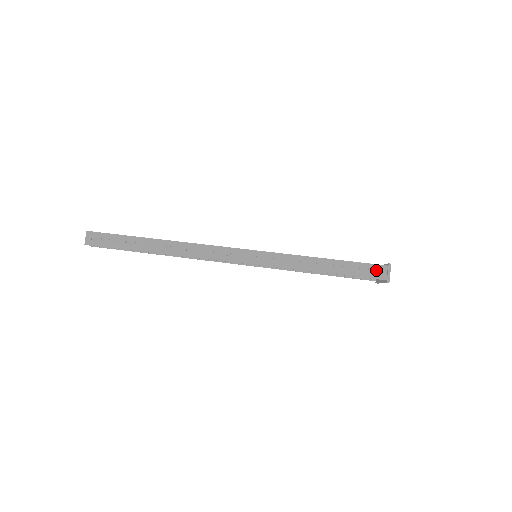
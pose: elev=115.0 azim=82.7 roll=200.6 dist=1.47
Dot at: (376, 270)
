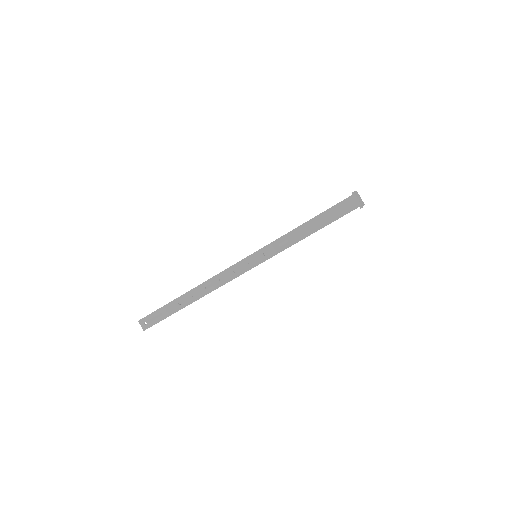
Dot at: occluded
